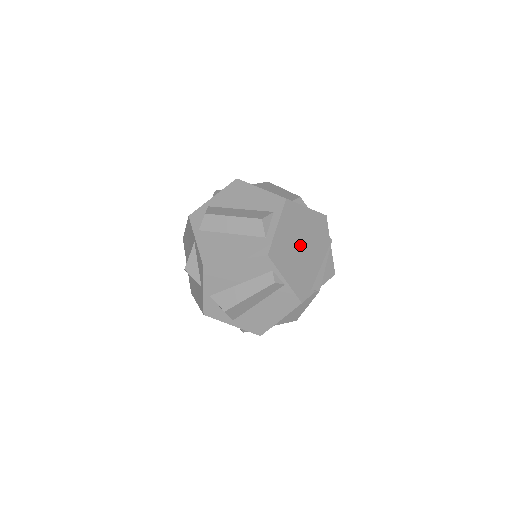
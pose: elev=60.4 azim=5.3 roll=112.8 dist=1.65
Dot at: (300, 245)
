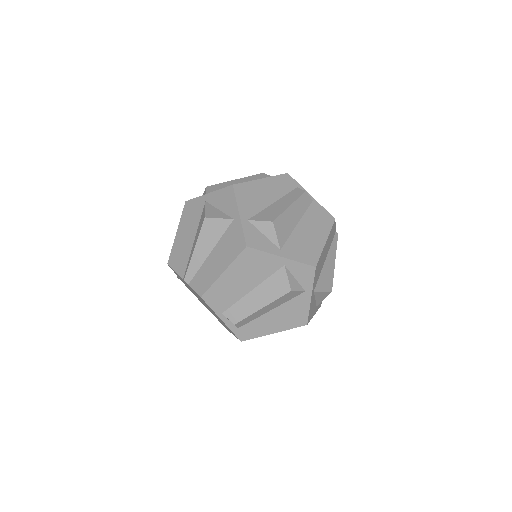
Dot at: occluded
